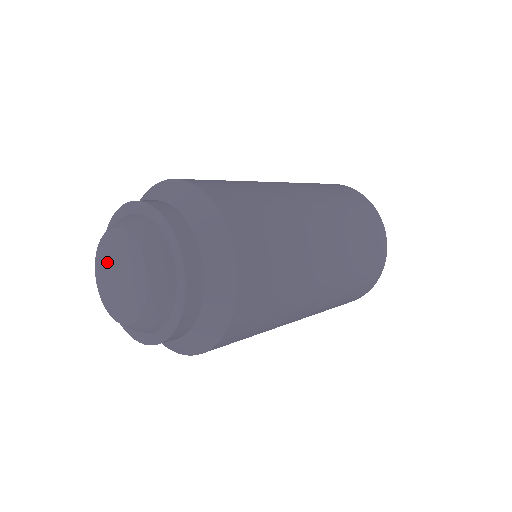
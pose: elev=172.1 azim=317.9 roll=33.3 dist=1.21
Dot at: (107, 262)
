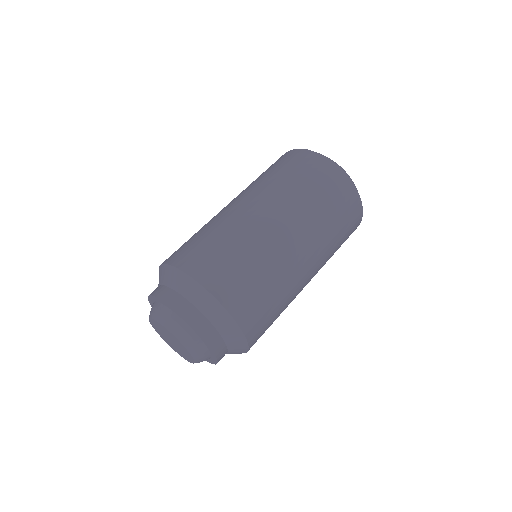
Dot at: (160, 329)
